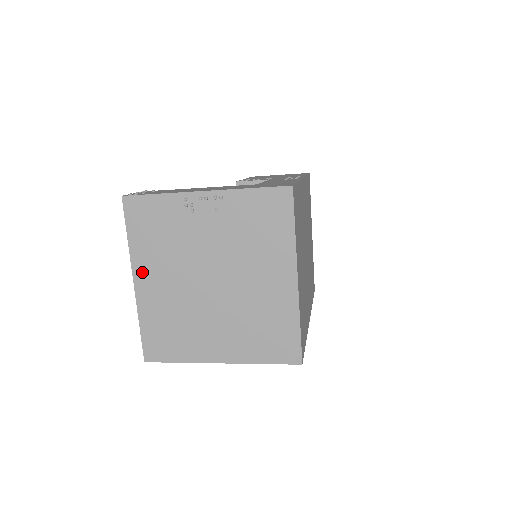
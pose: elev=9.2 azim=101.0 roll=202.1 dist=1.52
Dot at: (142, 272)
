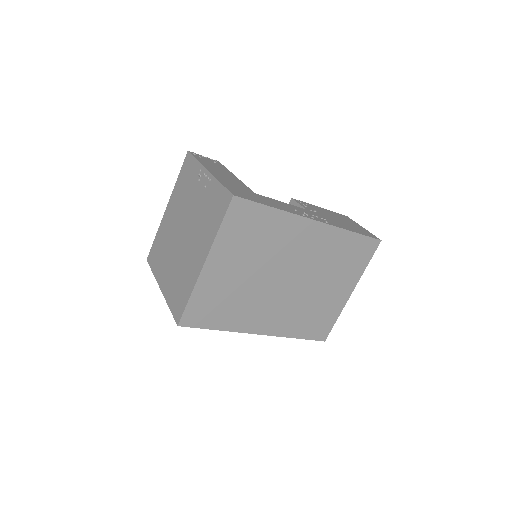
Dot at: (171, 204)
